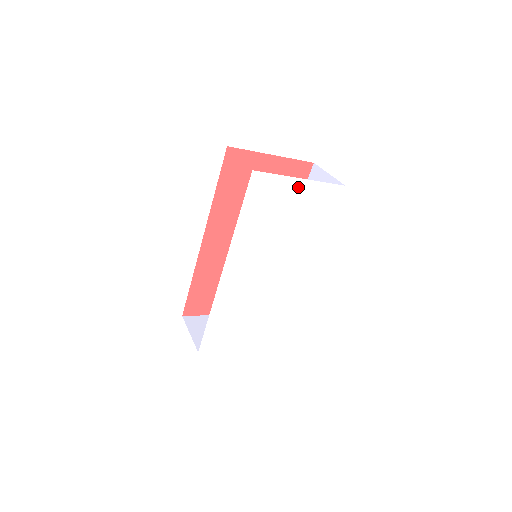
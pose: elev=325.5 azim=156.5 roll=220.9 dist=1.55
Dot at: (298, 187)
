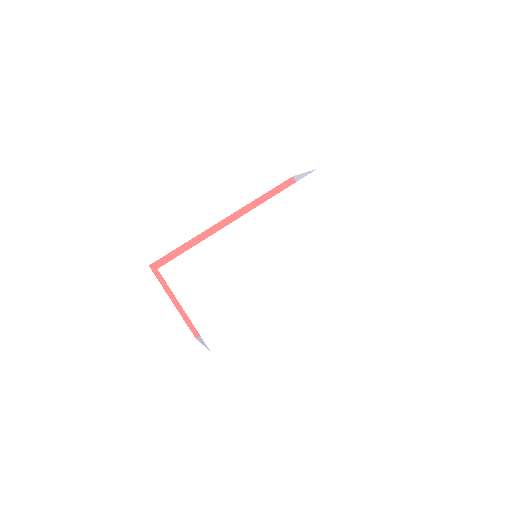
Dot at: (332, 213)
